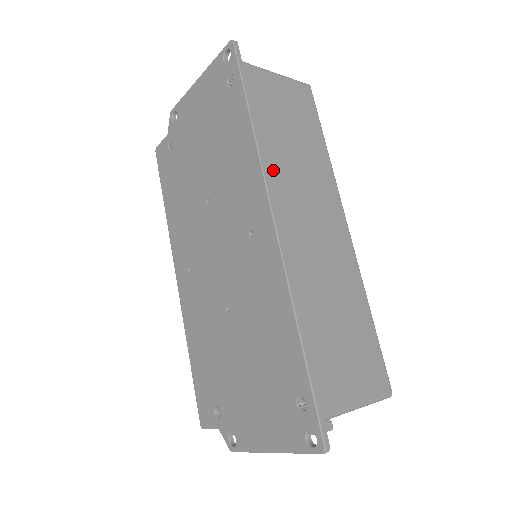
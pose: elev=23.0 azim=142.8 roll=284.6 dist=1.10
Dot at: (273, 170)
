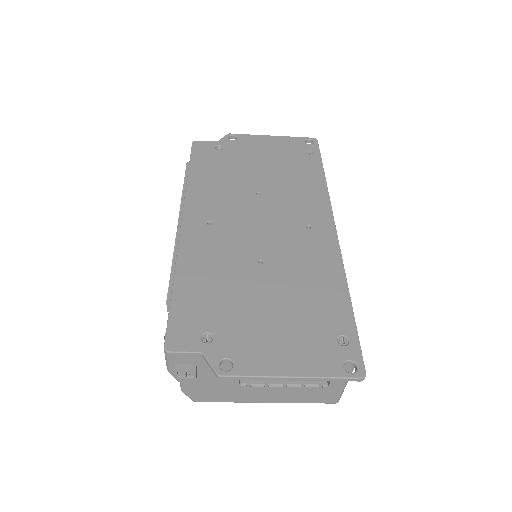
Dot at: occluded
